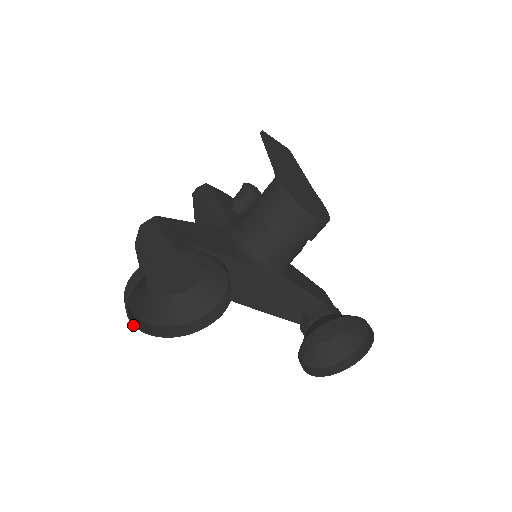
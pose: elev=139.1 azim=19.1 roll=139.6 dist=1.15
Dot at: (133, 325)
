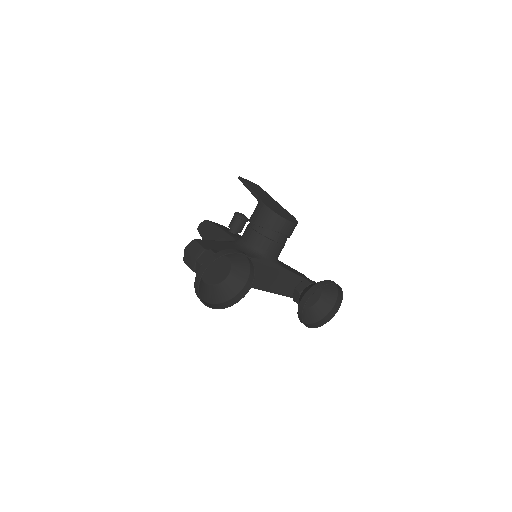
Dot at: (202, 302)
